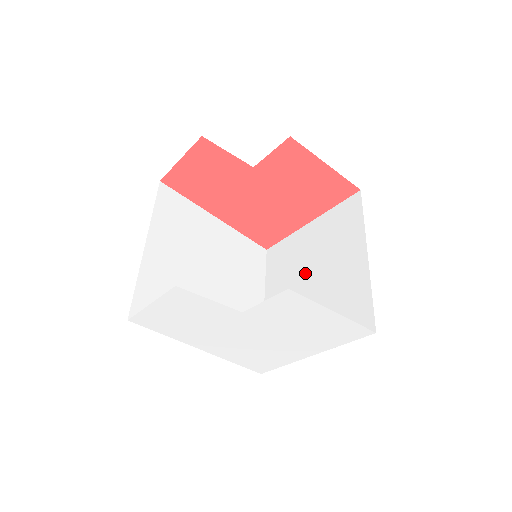
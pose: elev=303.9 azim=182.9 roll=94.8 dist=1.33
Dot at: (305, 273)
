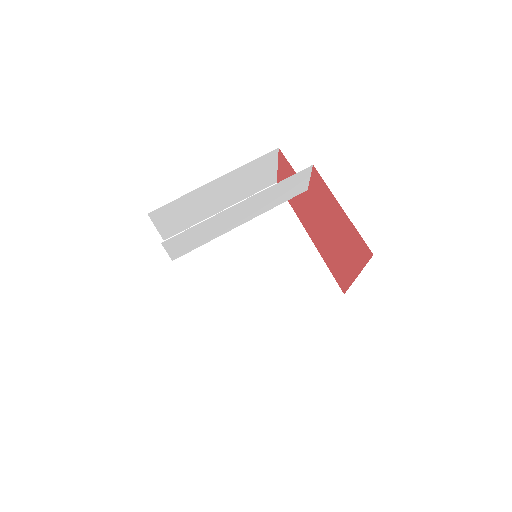
Dot at: occluded
